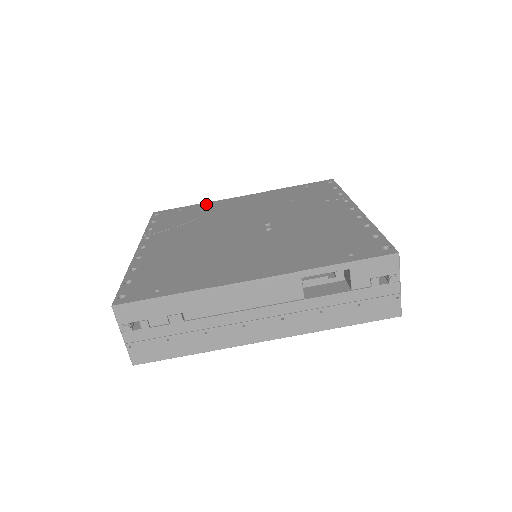
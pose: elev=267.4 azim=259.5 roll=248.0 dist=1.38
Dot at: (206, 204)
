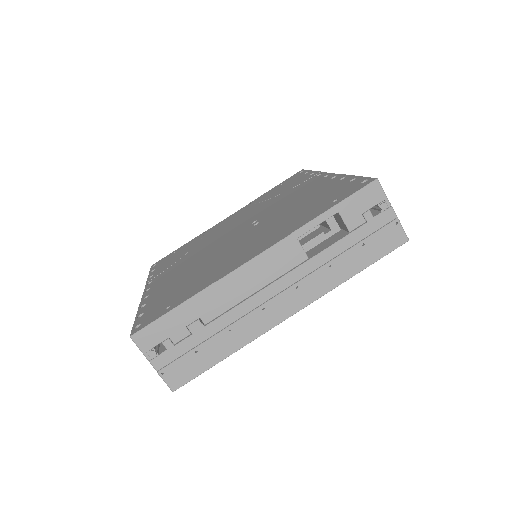
Dot at: (196, 238)
